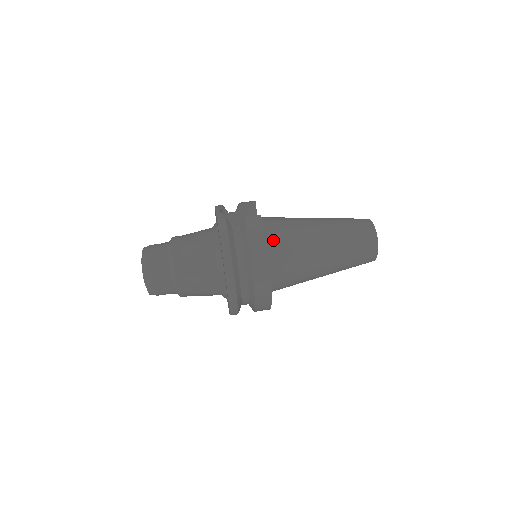
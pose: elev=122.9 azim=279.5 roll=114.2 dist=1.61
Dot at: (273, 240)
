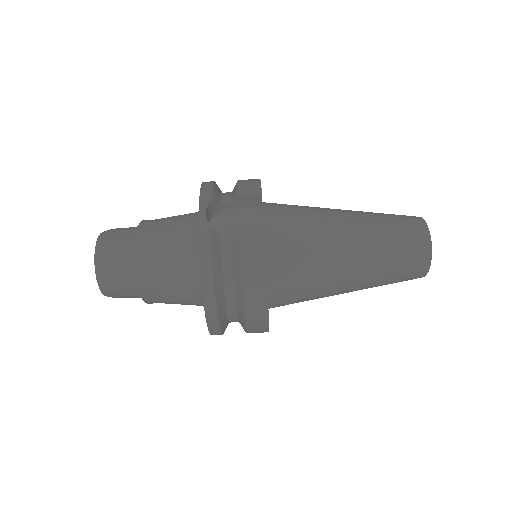
Dot at: (279, 260)
